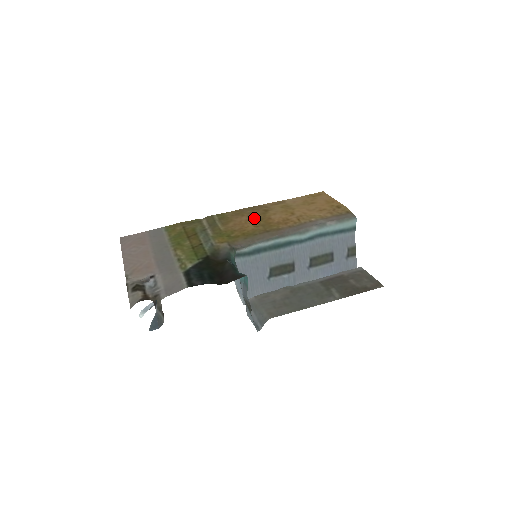
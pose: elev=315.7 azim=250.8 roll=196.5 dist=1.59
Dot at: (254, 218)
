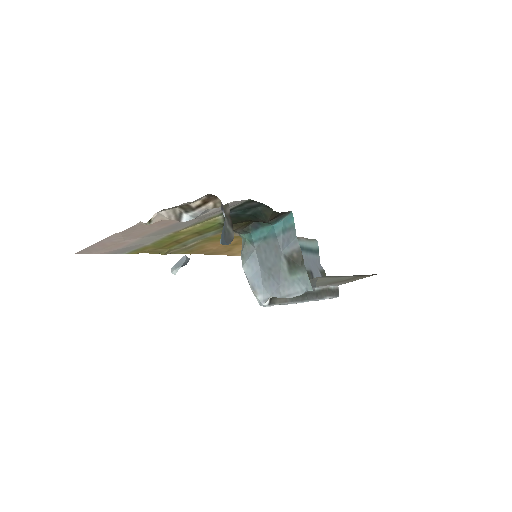
Dot at: (226, 246)
